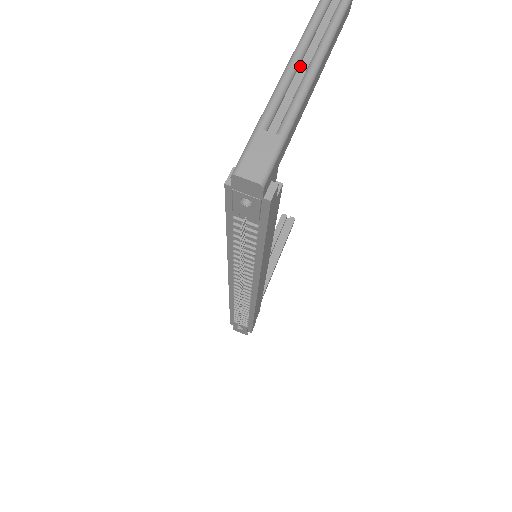
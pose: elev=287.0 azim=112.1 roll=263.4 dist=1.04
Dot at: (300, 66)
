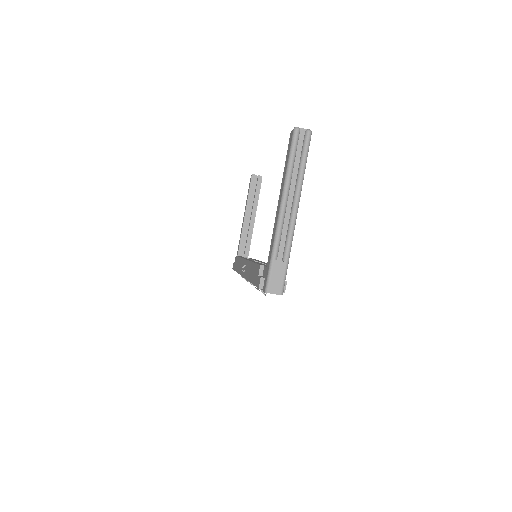
Dot at: (287, 204)
